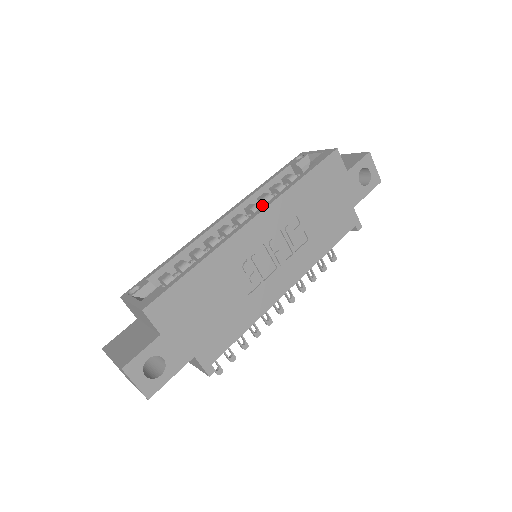
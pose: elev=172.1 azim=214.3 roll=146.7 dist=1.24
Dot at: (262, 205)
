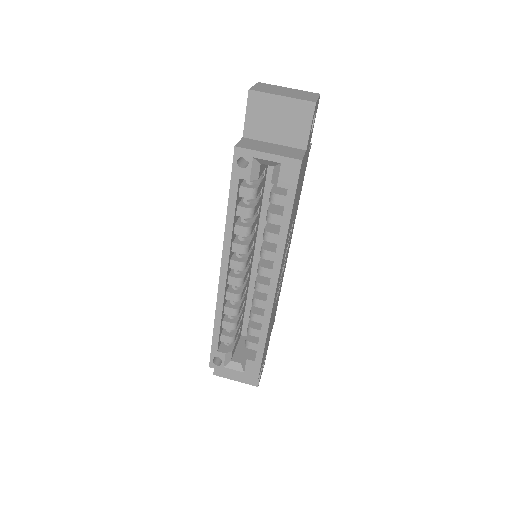
Dot at: (244, 237)
